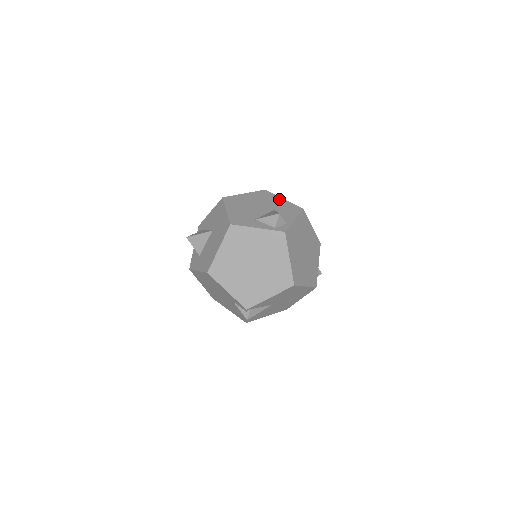
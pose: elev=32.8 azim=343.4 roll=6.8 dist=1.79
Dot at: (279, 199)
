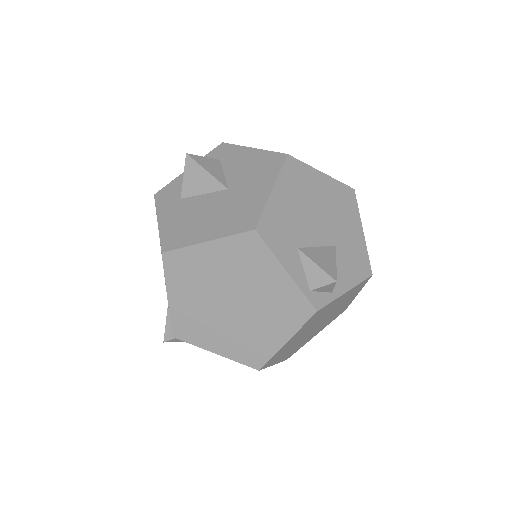
Dot at: (357, 227)
